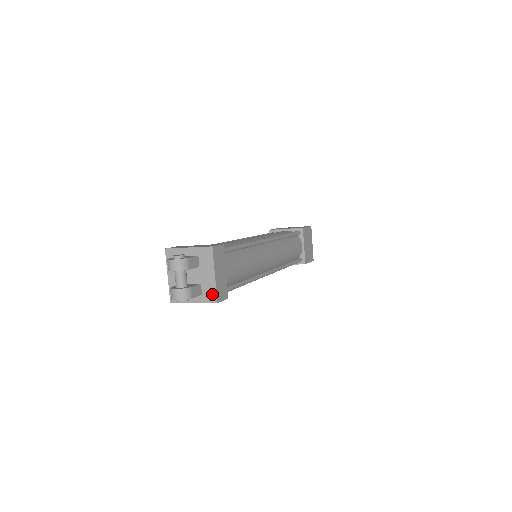
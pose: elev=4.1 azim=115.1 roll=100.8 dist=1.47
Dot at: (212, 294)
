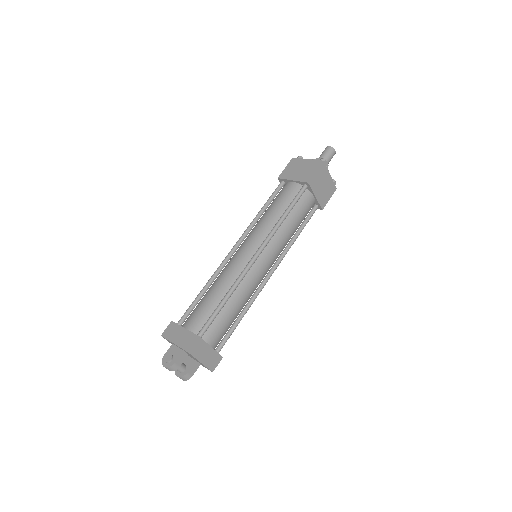
Dot at: occluded
